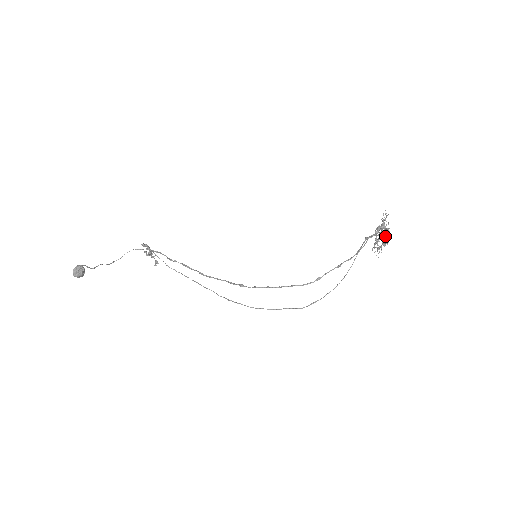
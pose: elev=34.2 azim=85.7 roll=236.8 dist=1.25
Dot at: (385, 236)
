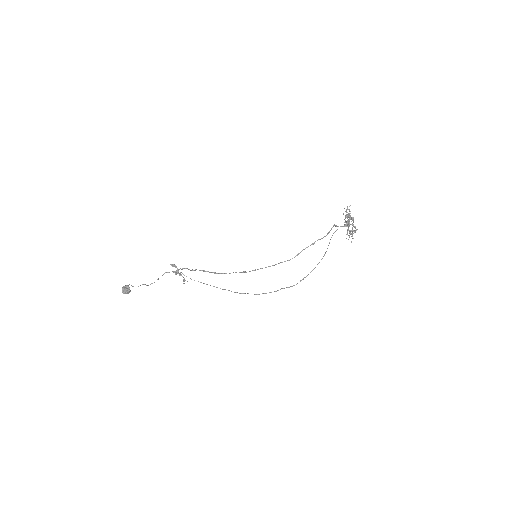
Dot at: (349, 221)
